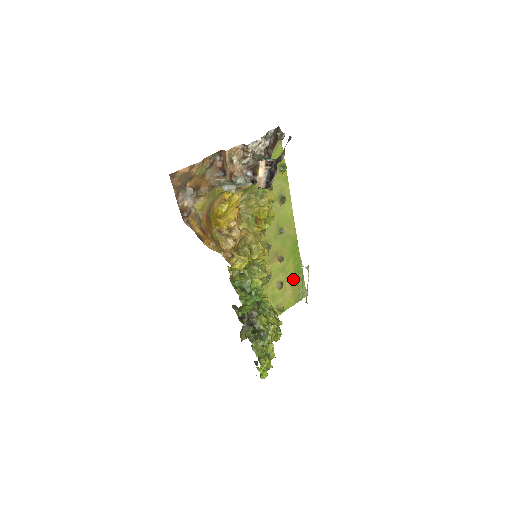
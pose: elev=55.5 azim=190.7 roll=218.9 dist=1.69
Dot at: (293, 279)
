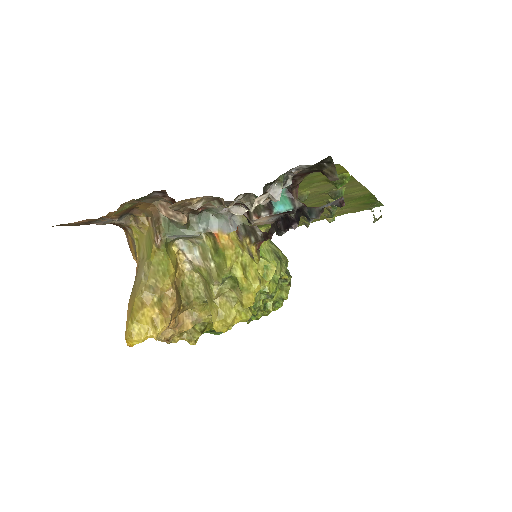
Dot at: (358, 205)
